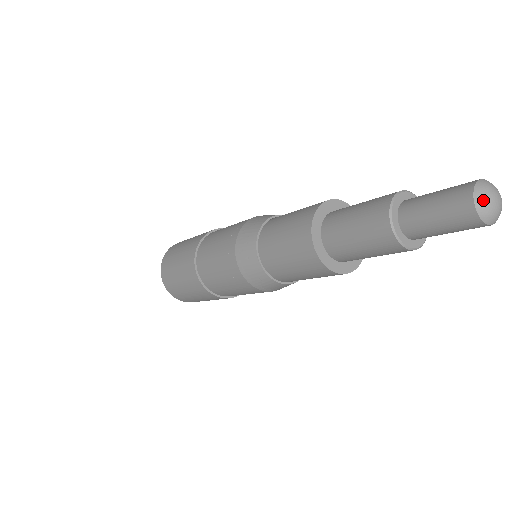
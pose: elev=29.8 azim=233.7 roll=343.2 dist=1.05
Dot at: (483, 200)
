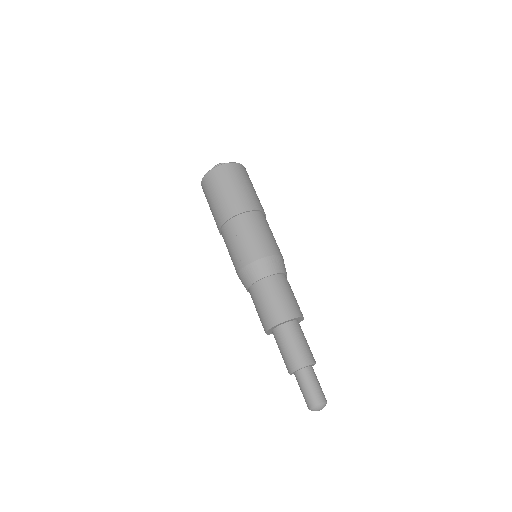
Dot at: occluded
